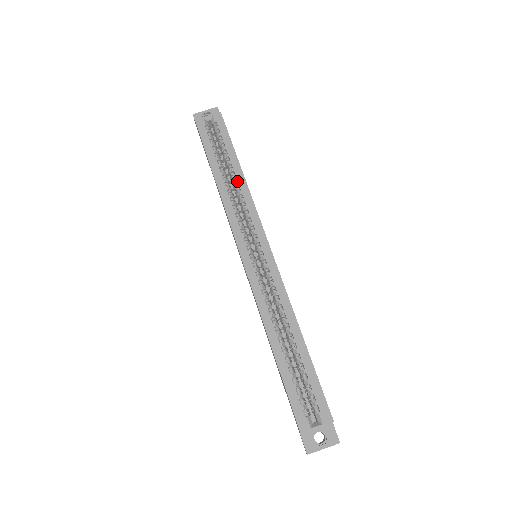
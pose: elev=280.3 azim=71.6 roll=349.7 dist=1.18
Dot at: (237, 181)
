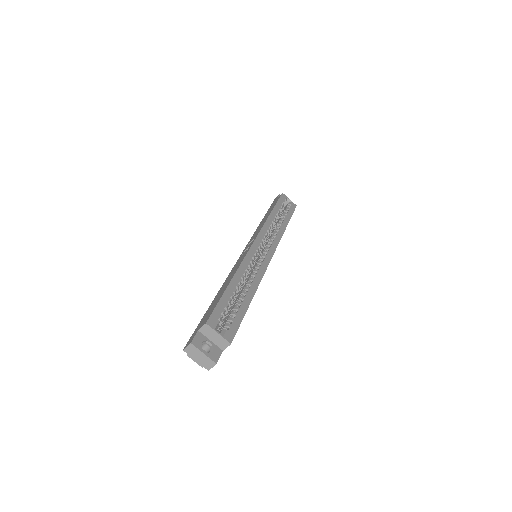
Dot at: occluded
